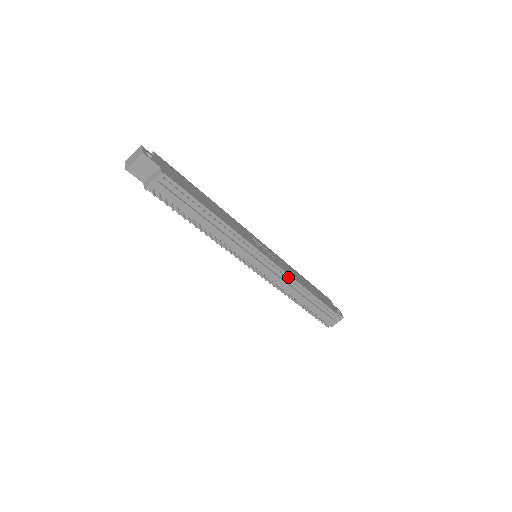
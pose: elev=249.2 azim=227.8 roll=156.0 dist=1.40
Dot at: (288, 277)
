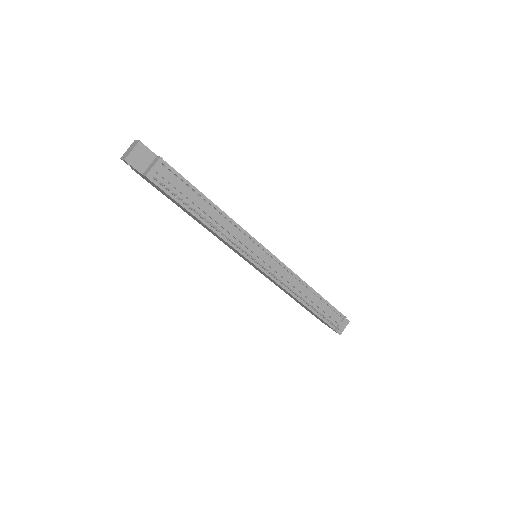
Dot at: (291, 274)
